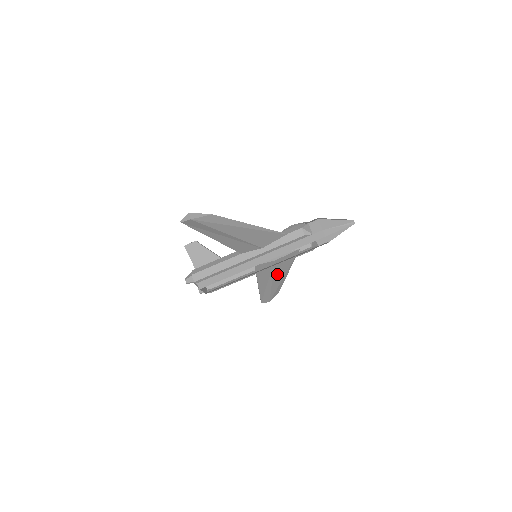
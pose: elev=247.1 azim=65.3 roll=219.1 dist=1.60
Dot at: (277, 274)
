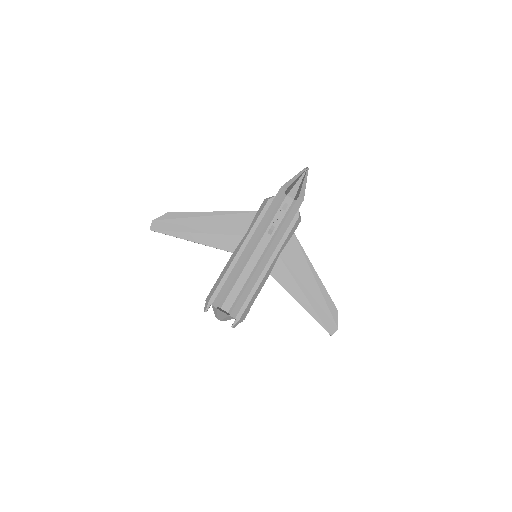
Dot at: (300, 272)
